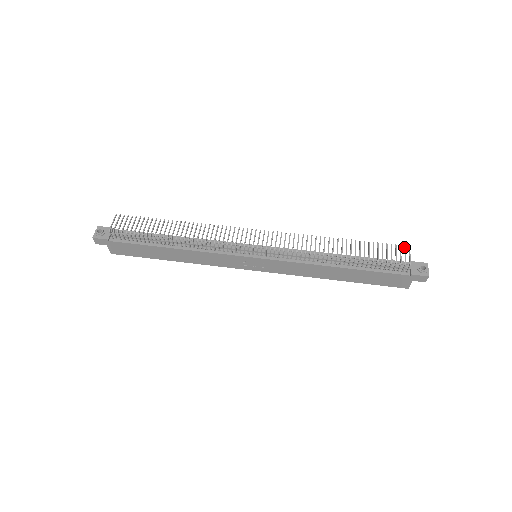
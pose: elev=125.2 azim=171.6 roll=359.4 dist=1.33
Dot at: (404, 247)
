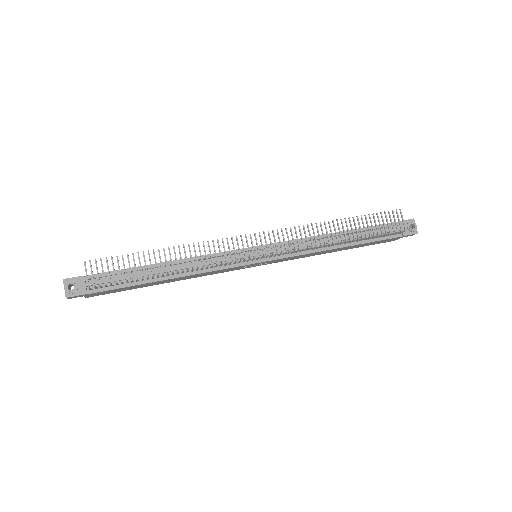
Dot at: (396, 212)
